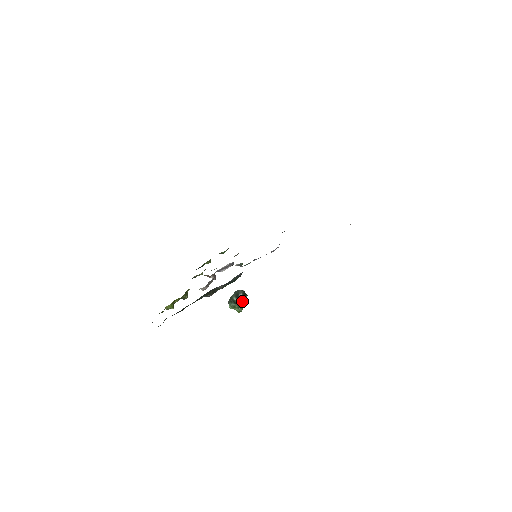
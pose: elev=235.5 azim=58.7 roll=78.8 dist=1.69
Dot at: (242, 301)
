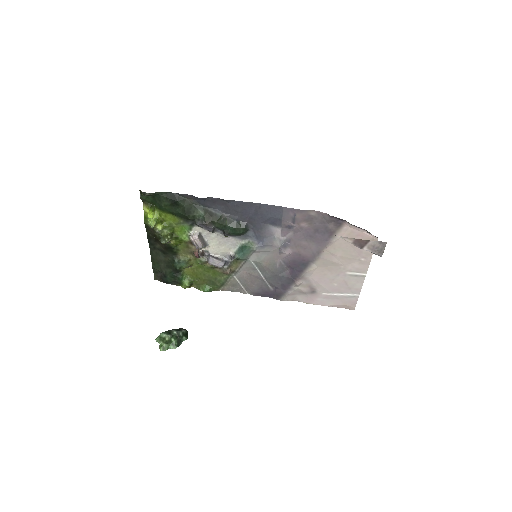
Dot at: (178, 337)
